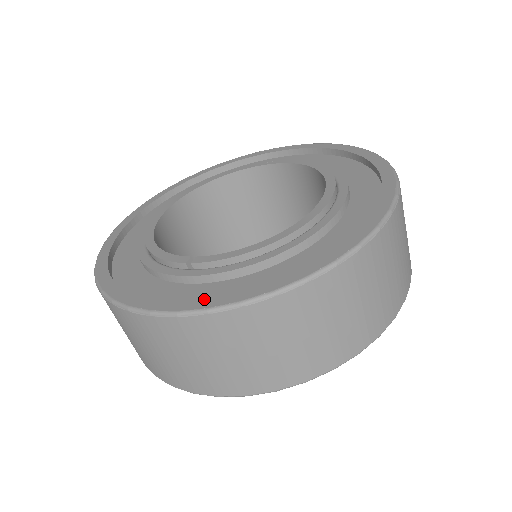
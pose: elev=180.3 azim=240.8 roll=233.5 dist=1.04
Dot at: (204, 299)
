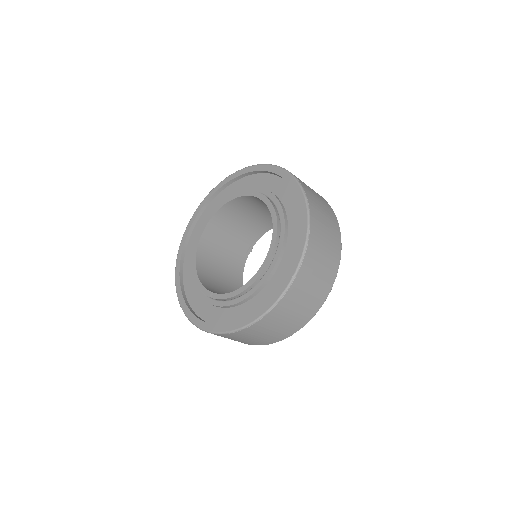
Dot at: (217, 325)
